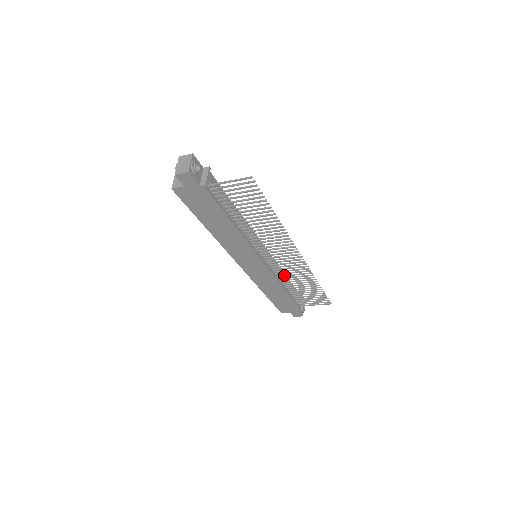
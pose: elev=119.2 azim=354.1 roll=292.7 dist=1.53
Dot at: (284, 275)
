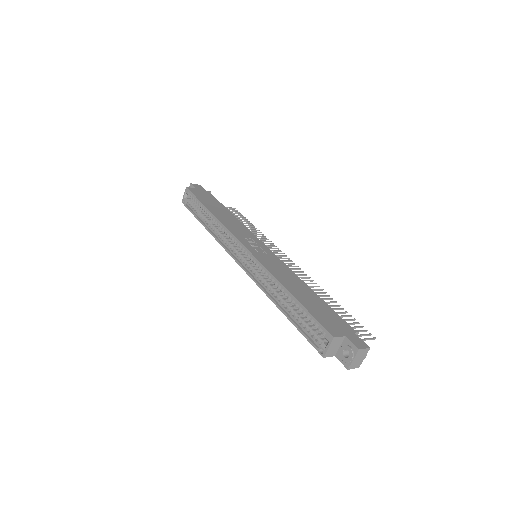
Dot at: occluded
